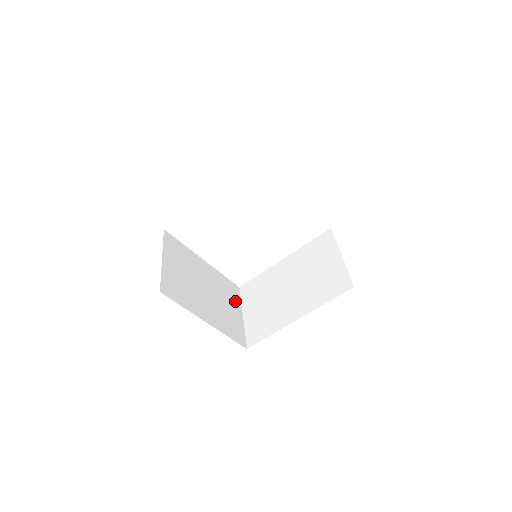
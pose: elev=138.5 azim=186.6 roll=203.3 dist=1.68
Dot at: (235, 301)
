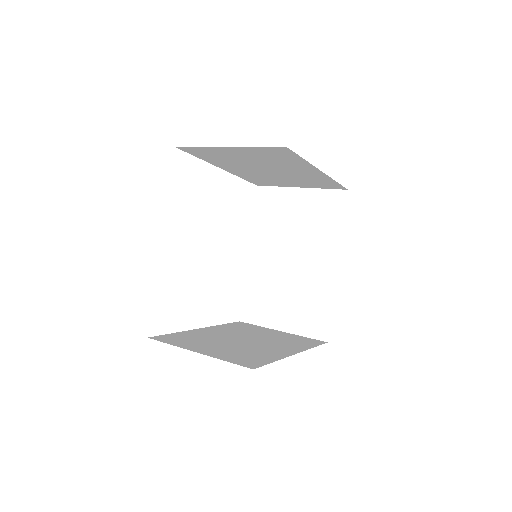
Dot at: (260, 329)
